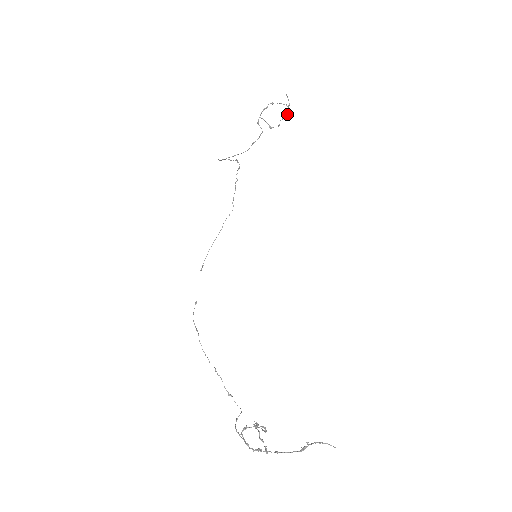
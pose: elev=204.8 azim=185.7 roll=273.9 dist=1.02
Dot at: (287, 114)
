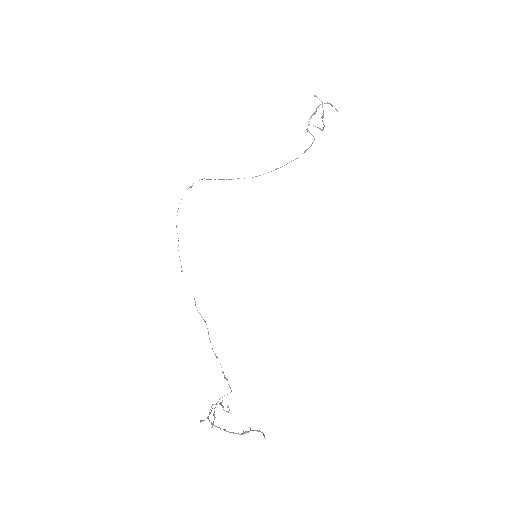
Dot at: (323, 112)
